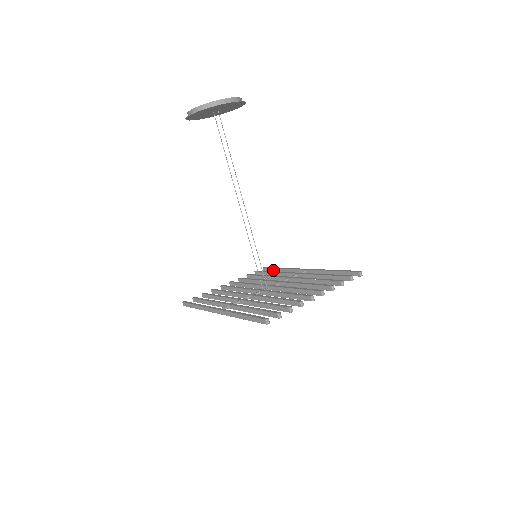
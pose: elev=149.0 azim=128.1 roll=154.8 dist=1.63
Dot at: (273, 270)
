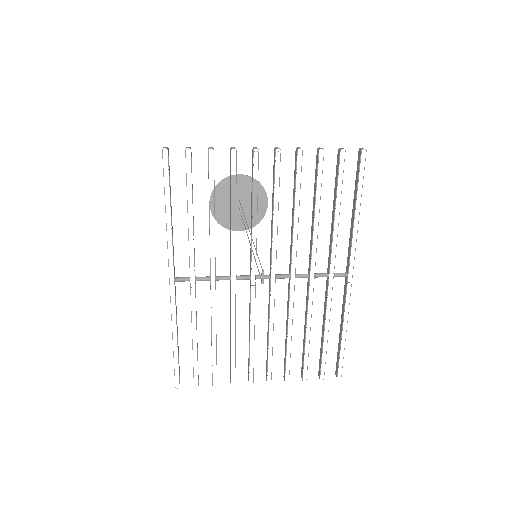
Dot at: (338, 350)
